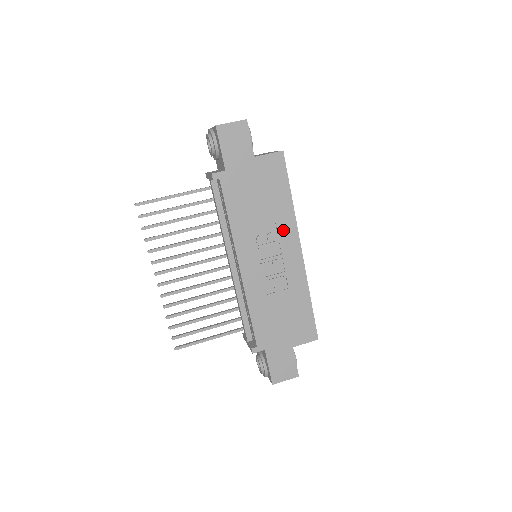
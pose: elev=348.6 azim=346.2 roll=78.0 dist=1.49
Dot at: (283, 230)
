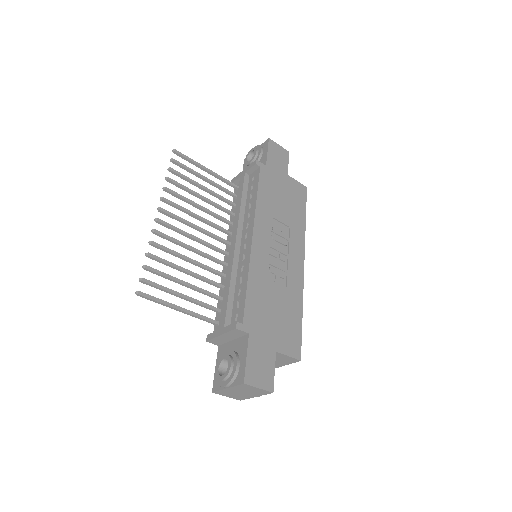
Dot at: (294, 237)
